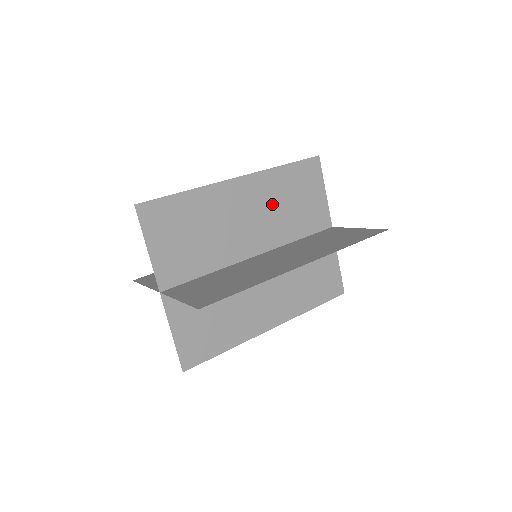
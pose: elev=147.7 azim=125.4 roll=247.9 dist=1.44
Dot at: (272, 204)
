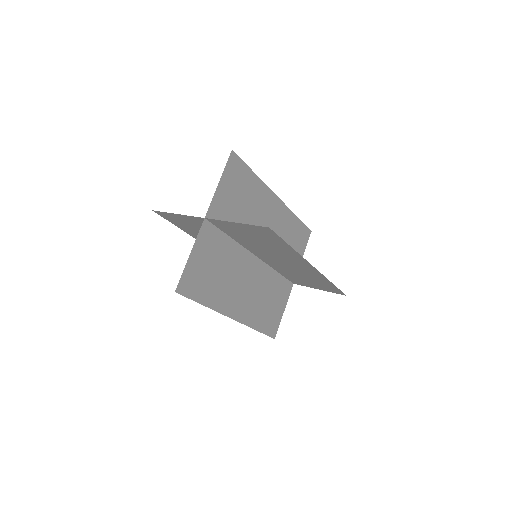
Dot at: occluded
